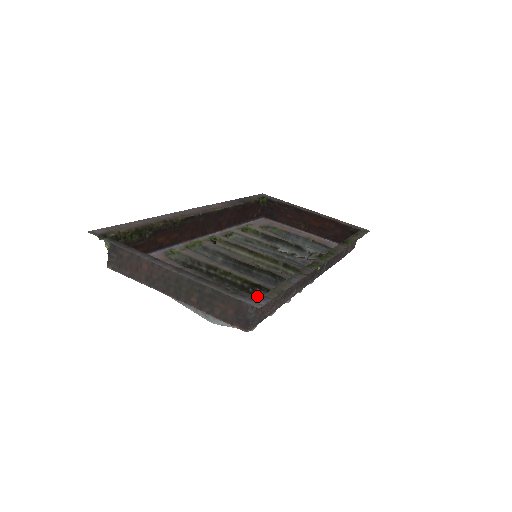
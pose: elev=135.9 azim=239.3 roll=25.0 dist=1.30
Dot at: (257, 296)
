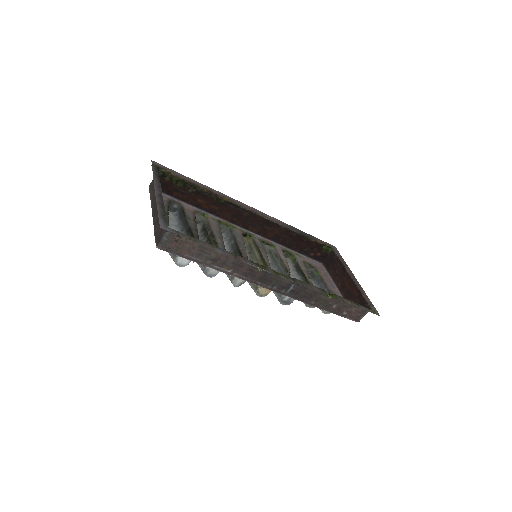
Dot at: occluded
